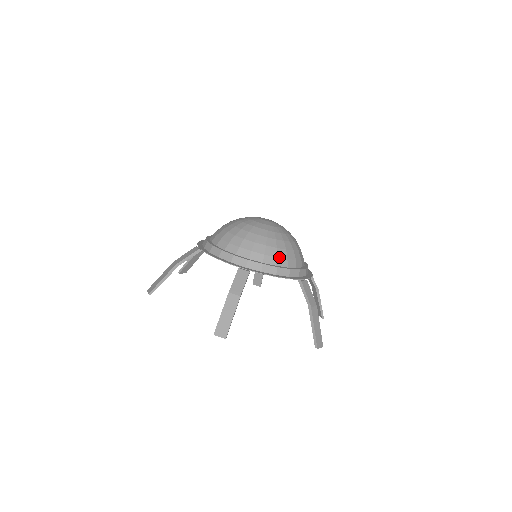
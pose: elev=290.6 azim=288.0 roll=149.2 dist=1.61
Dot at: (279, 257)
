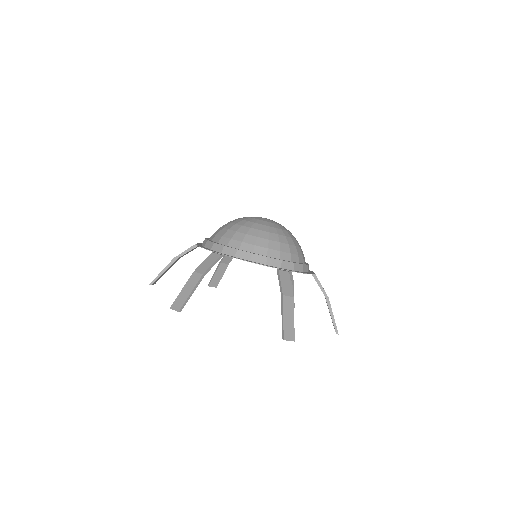
Dot at: (258, 245)
